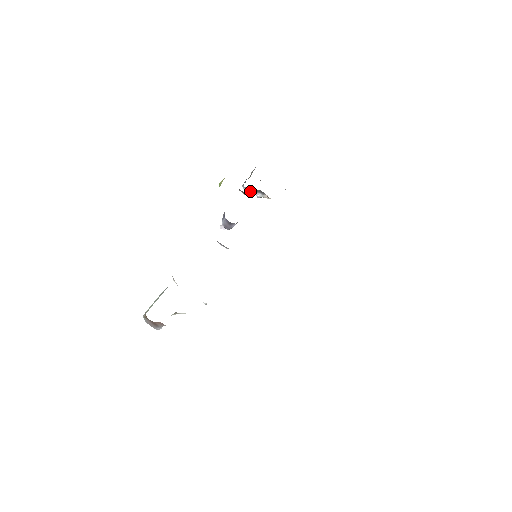
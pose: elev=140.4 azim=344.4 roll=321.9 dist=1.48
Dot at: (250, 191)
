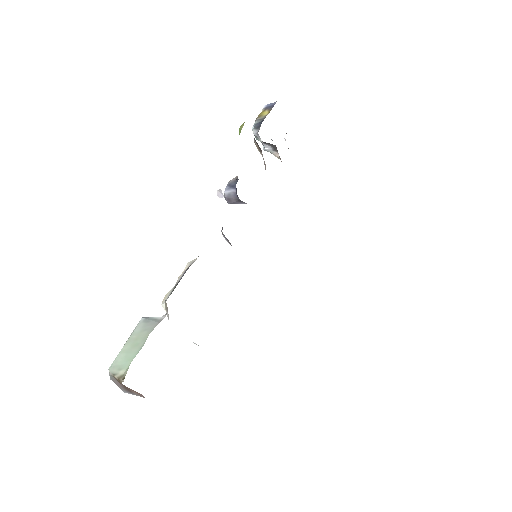
Dot at: (261, 141)
